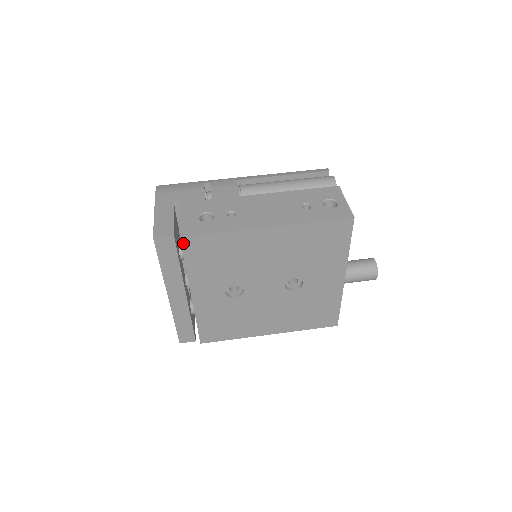
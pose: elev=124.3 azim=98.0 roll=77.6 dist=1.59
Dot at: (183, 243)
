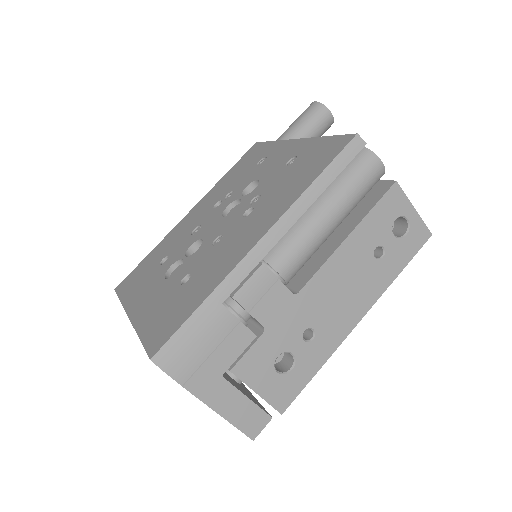
Dot at: occluded
